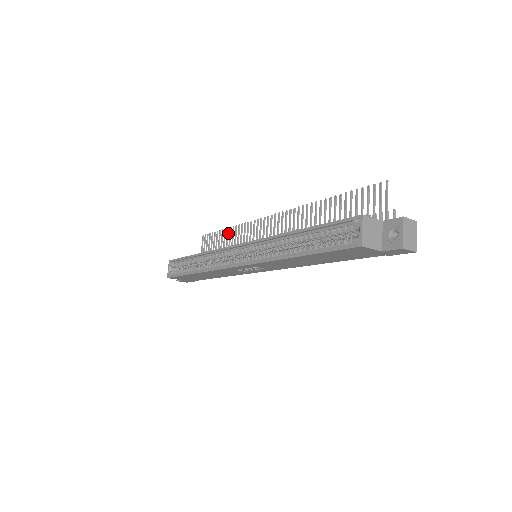
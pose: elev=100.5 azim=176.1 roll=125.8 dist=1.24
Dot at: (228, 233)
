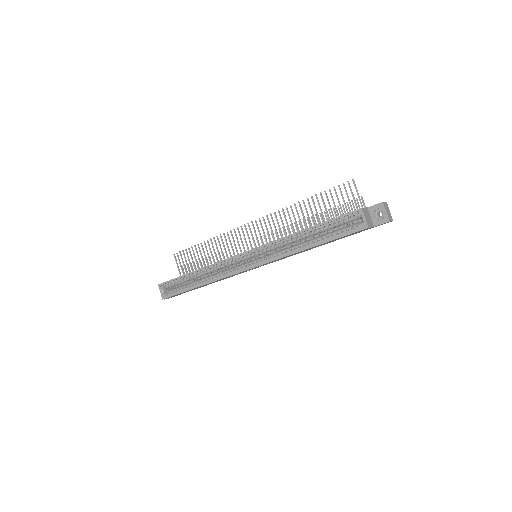
Dot at: occluded
